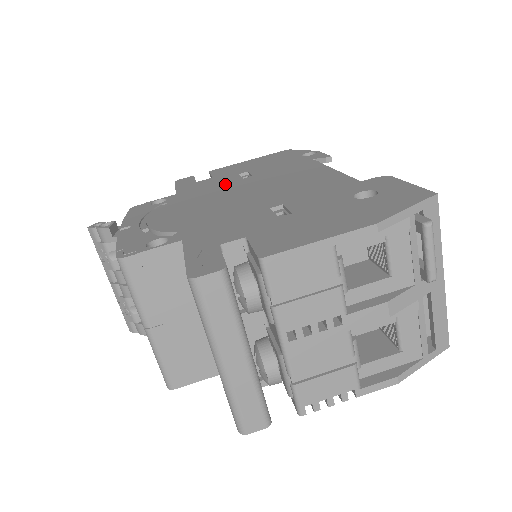
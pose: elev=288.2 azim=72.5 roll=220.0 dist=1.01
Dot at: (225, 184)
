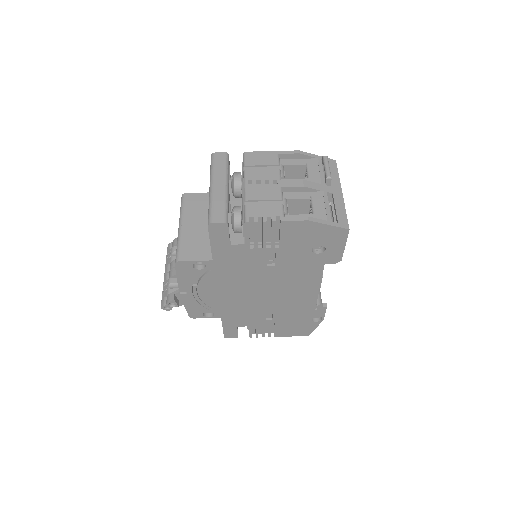
Dot at: occluded
